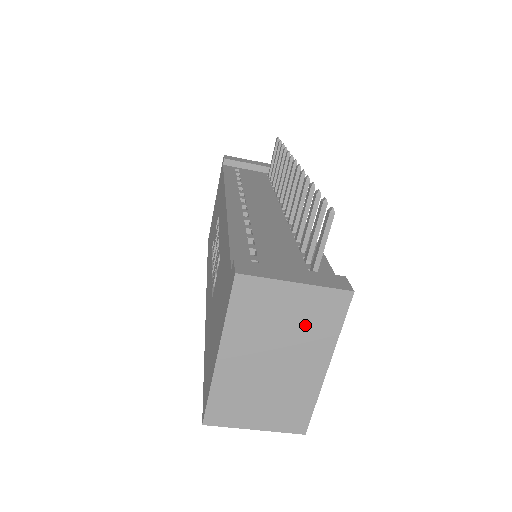
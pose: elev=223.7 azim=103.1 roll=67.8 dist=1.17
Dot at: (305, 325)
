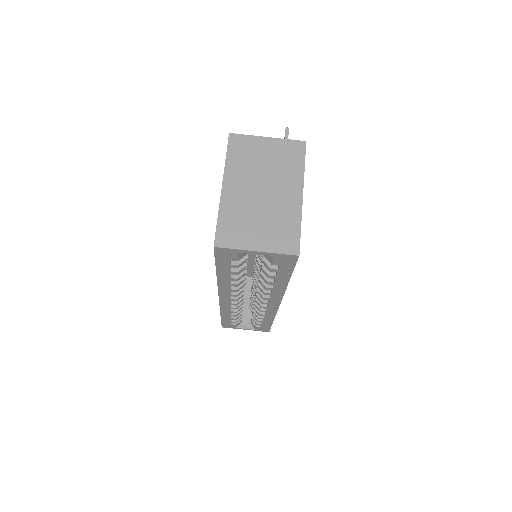
Dot at: (279, 164)
